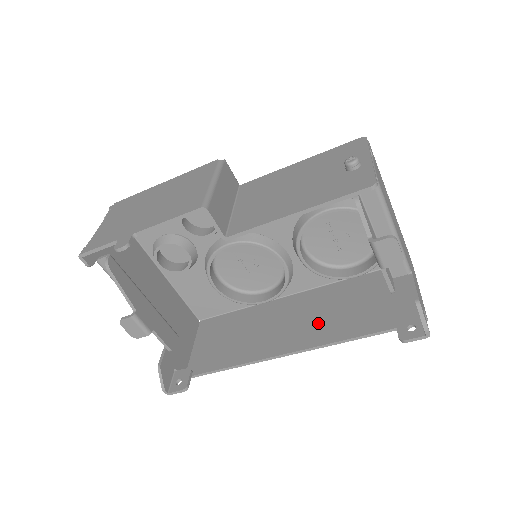
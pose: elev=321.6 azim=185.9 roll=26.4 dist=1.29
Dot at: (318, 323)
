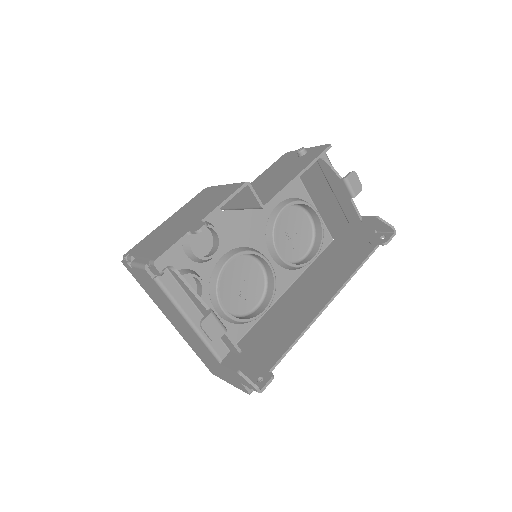
Dot at: (319, 290)
